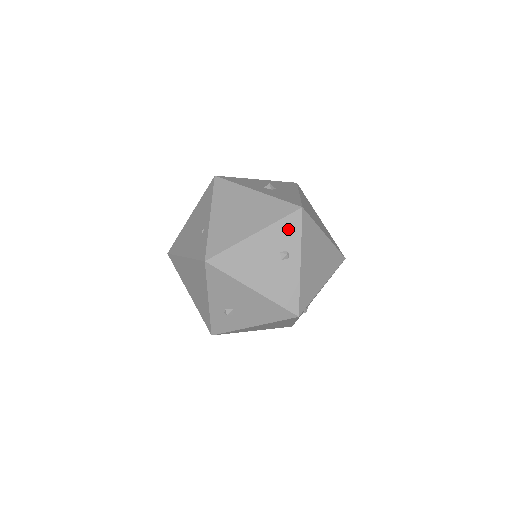
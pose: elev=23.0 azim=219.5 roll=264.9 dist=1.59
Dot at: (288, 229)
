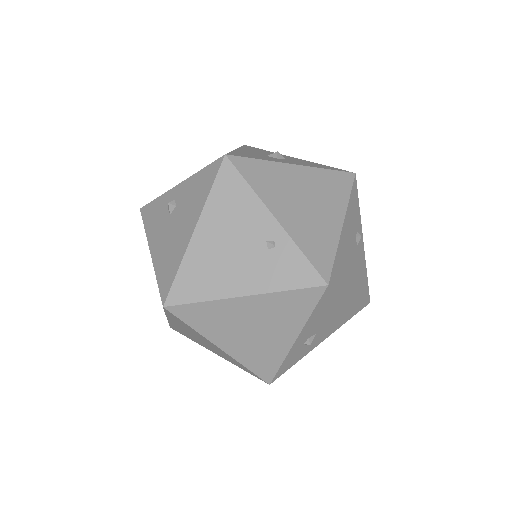
Dot at: (354, 205)
